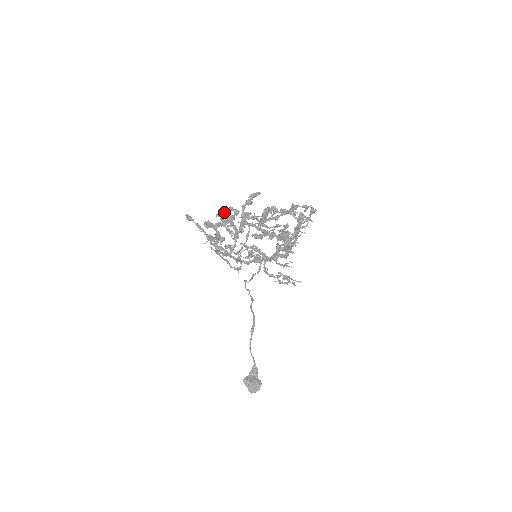
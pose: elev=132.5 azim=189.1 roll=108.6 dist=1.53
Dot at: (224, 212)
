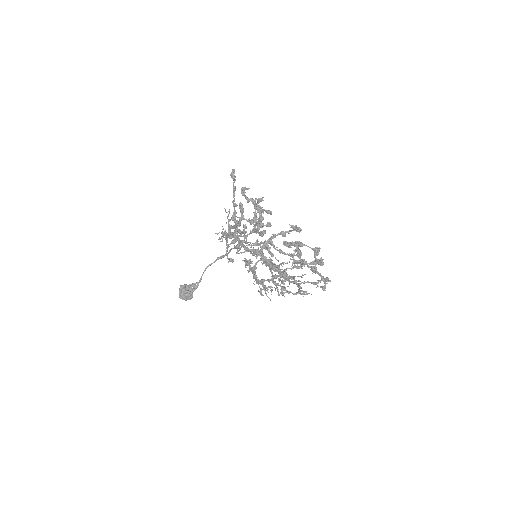
Dot at: (261, 209)
